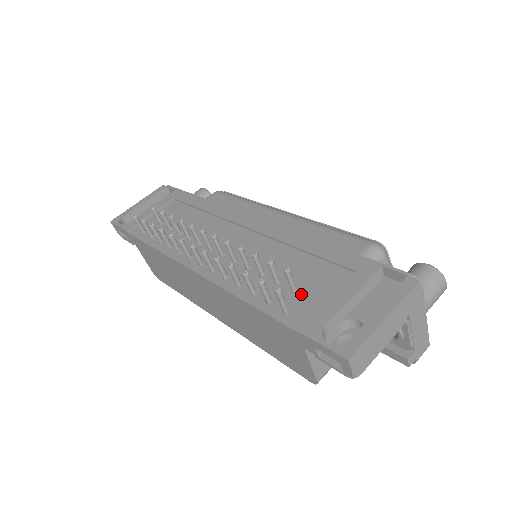
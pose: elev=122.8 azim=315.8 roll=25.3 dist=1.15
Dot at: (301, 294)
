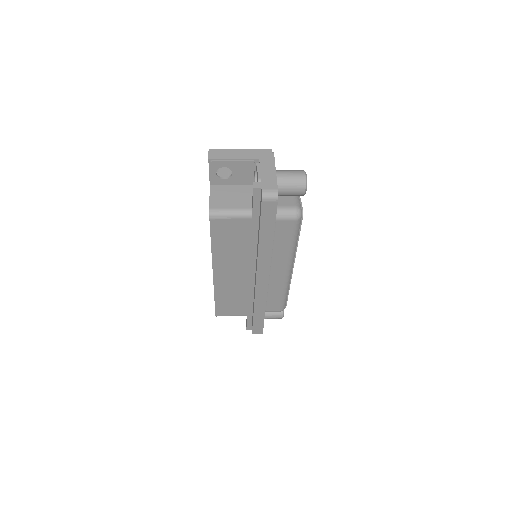
Dot at: occluded
